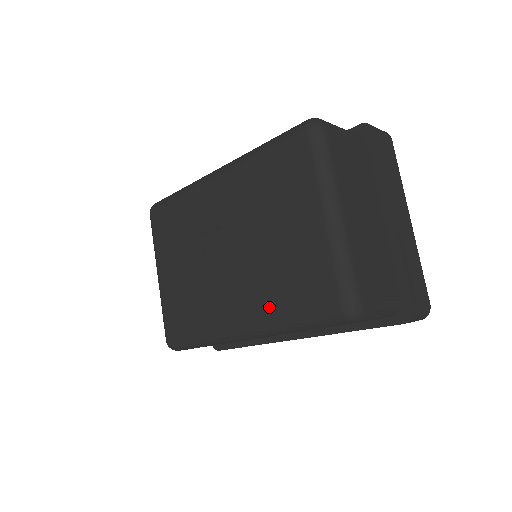
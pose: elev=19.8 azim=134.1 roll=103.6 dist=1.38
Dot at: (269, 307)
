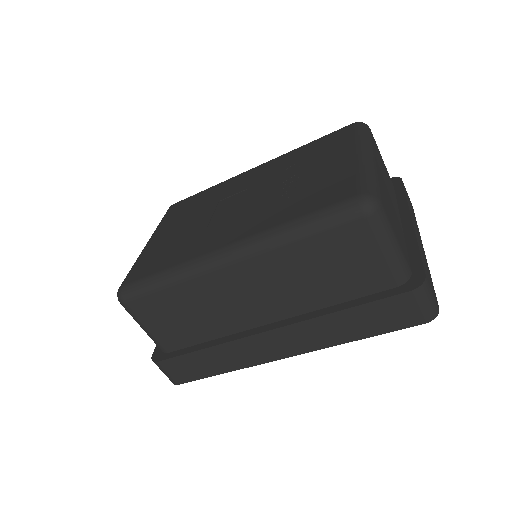
Dot at: (272, 219)
